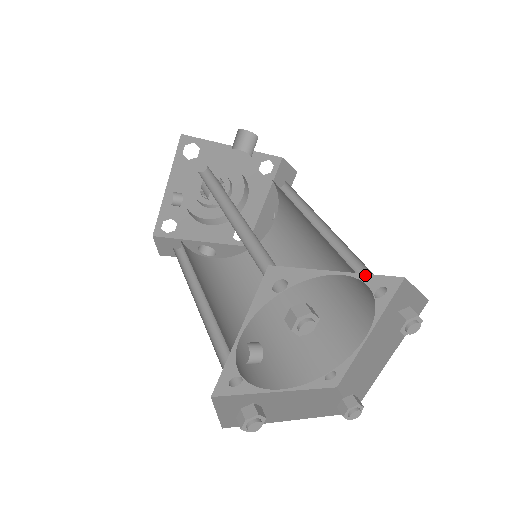
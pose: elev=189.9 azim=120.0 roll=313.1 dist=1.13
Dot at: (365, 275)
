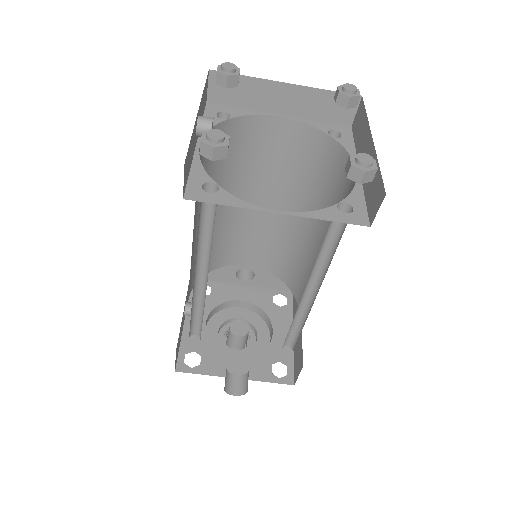
Dot at: (305, 120)
